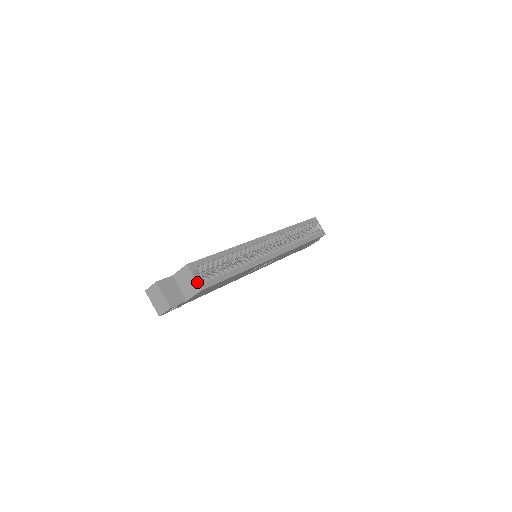
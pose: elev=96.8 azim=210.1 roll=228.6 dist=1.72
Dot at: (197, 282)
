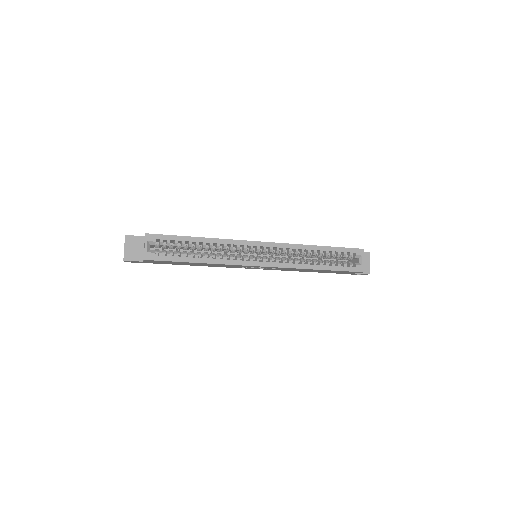
Dot at: (145, 251)
